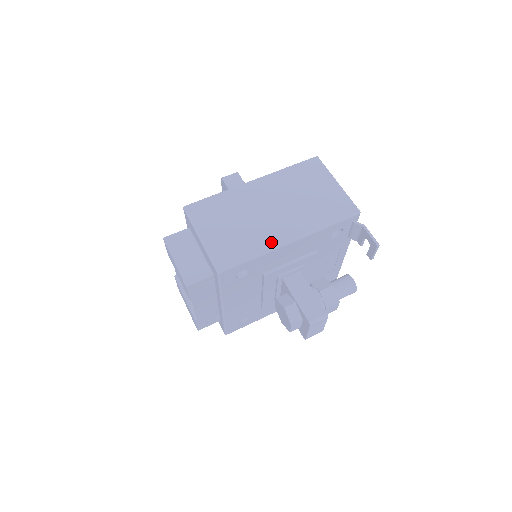
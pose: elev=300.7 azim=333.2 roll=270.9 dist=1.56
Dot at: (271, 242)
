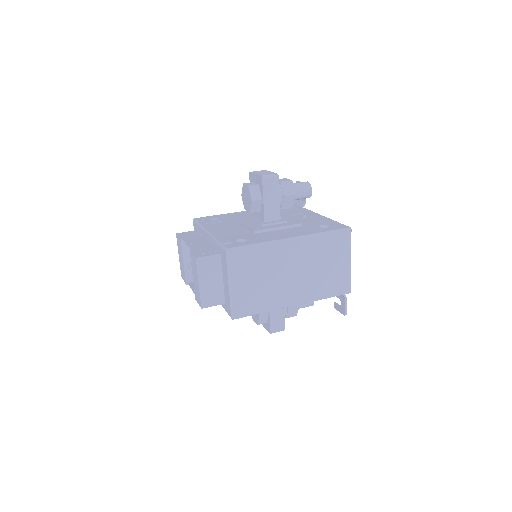
Dot at: (280, 303)
